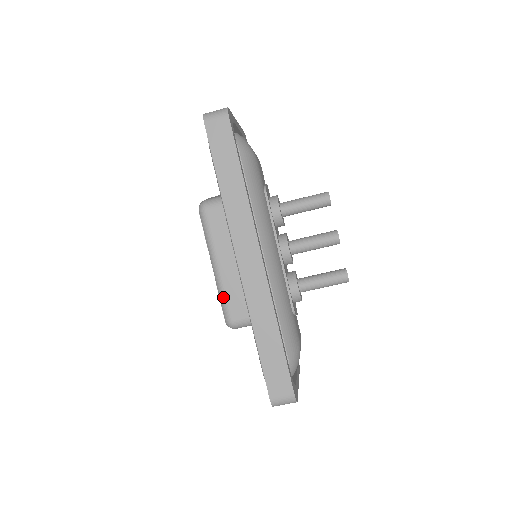
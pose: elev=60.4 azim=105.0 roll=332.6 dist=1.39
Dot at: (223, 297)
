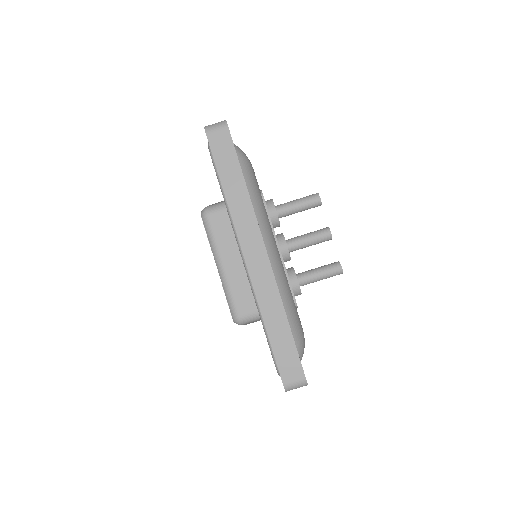
Dot at: (229, 295)
